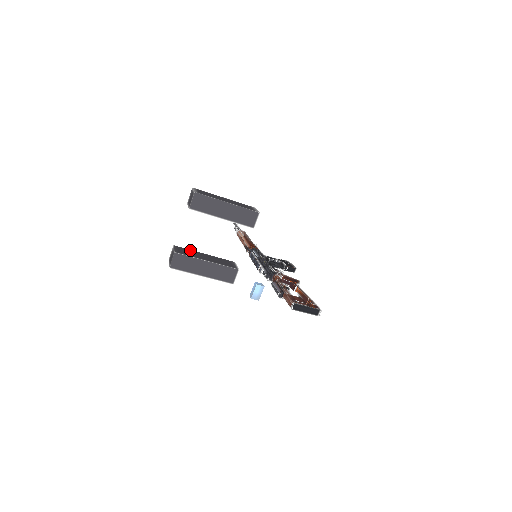
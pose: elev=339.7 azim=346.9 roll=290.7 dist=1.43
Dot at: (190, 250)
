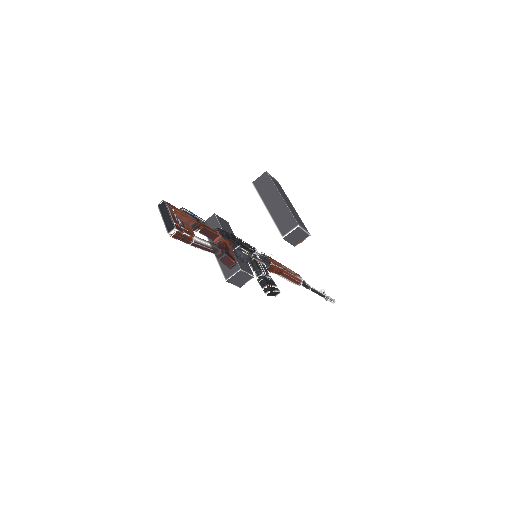
Dot at: occluded
